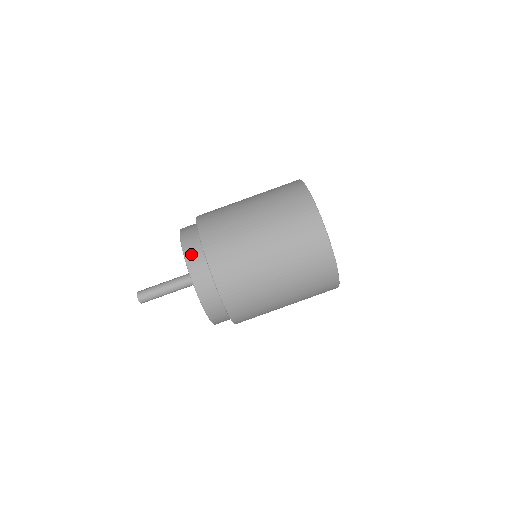
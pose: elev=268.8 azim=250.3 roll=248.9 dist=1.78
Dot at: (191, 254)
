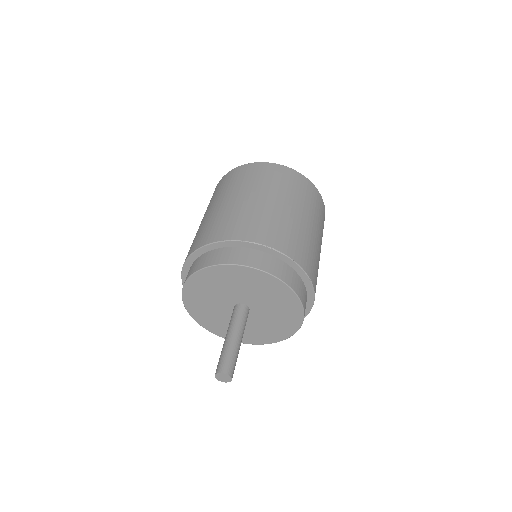
Dot at: (239, 258)
